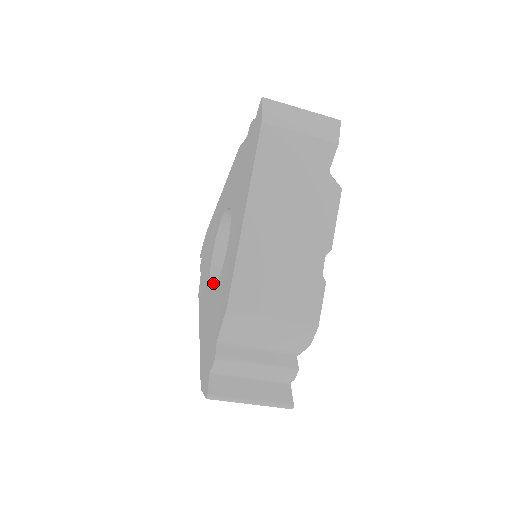
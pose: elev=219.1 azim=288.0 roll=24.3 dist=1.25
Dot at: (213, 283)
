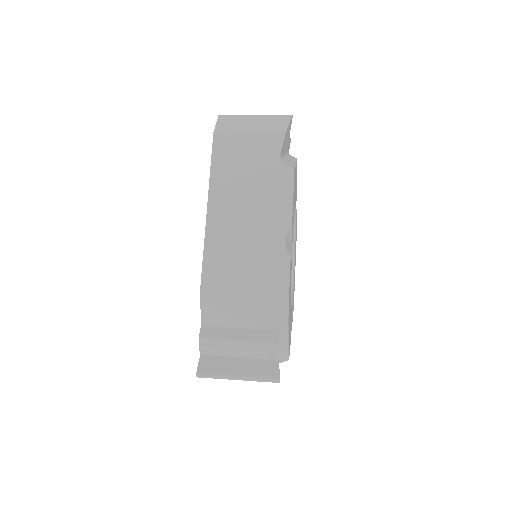
Dot at: occluded
